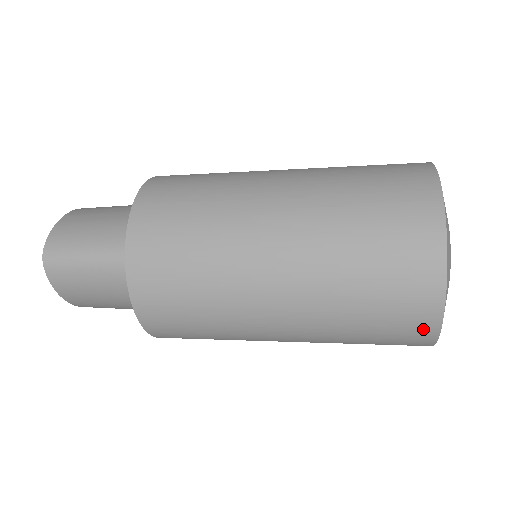
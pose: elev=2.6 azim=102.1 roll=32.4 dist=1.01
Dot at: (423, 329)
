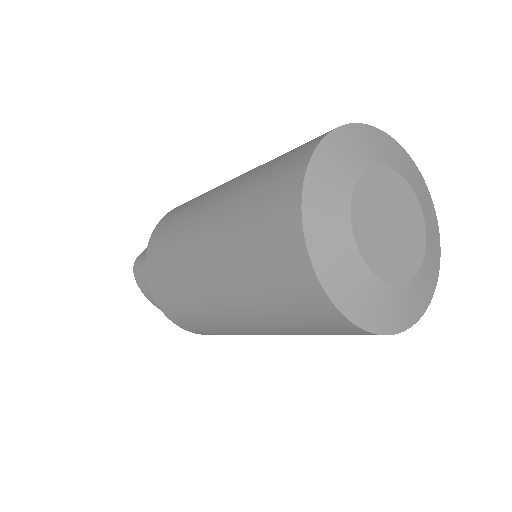
Dot at: (308, 288)
